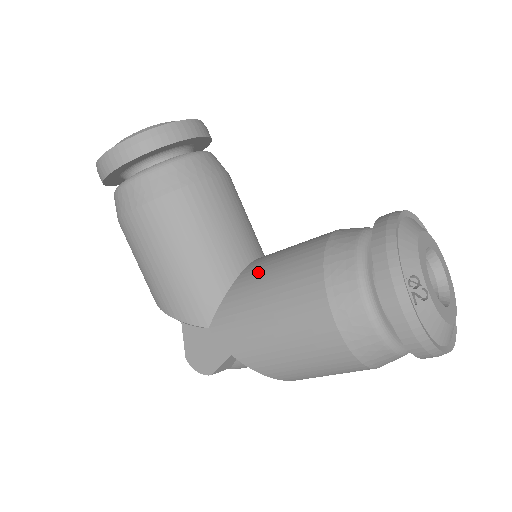
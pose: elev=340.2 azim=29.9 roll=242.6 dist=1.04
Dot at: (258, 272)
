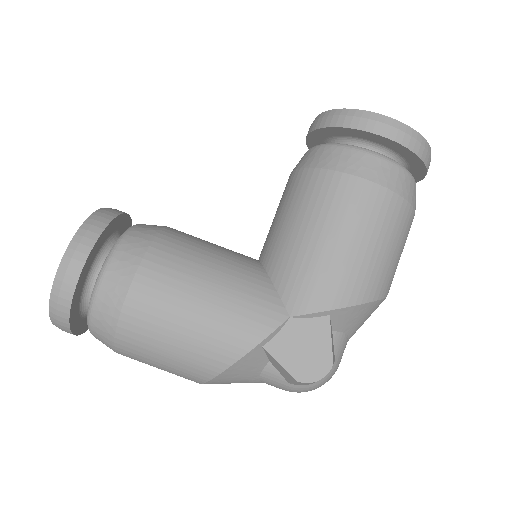
Dot at: (276, 240)
